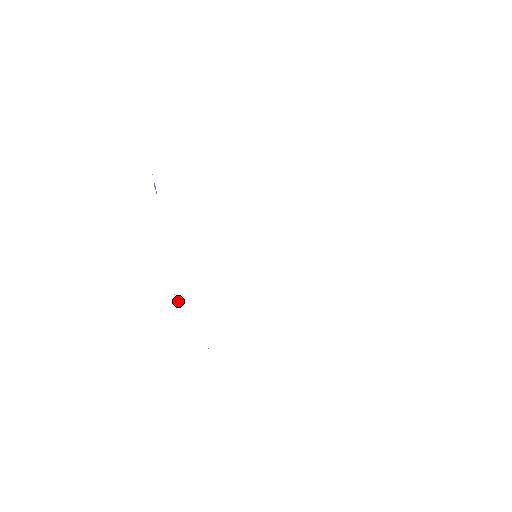
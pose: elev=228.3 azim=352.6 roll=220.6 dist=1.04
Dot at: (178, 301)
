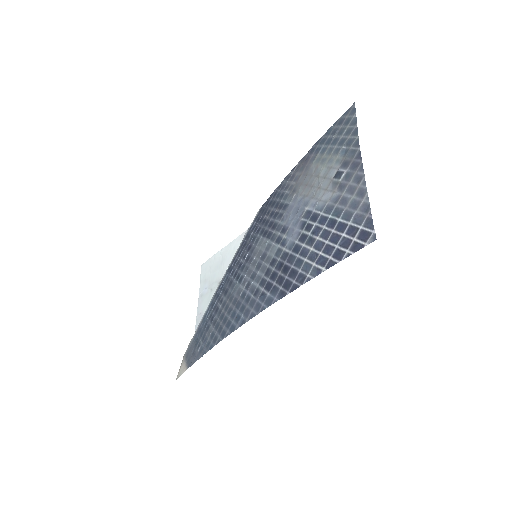
Dot at: (239, 316)
